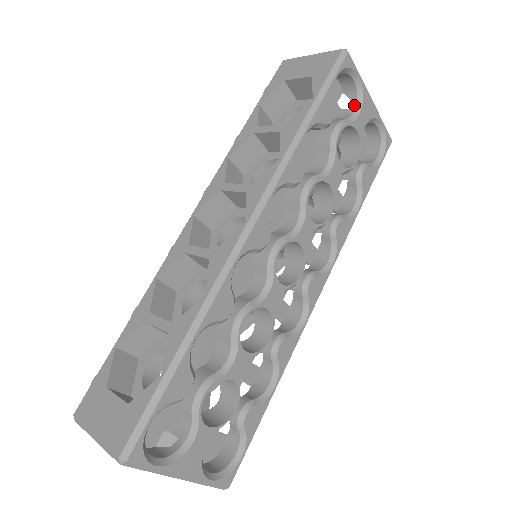
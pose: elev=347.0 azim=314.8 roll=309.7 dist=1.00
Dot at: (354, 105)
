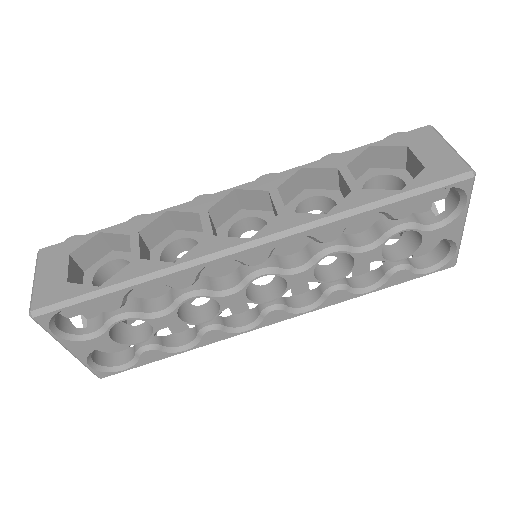
Dot at: (442, 218)
